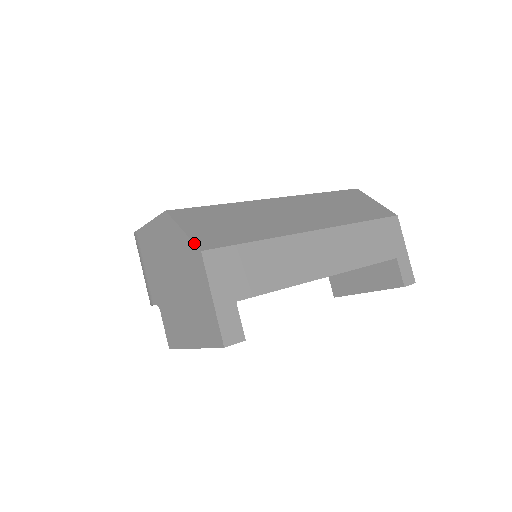
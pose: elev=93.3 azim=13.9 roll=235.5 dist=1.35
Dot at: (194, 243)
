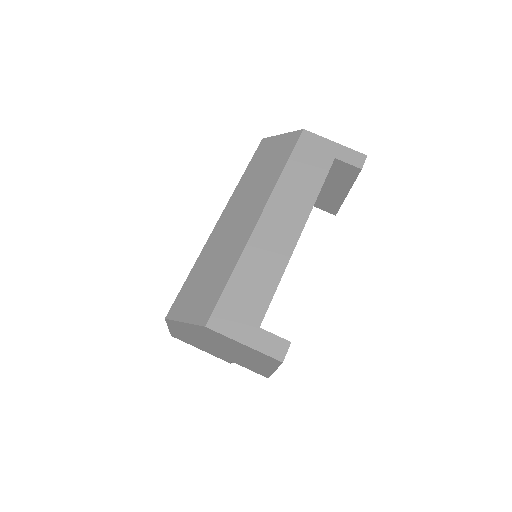
Dot at: (197, 325)
